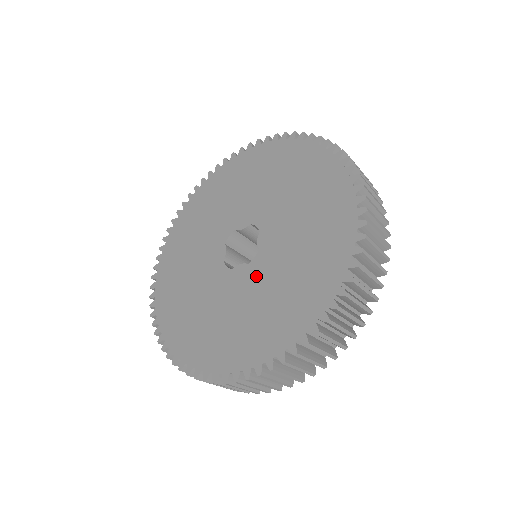
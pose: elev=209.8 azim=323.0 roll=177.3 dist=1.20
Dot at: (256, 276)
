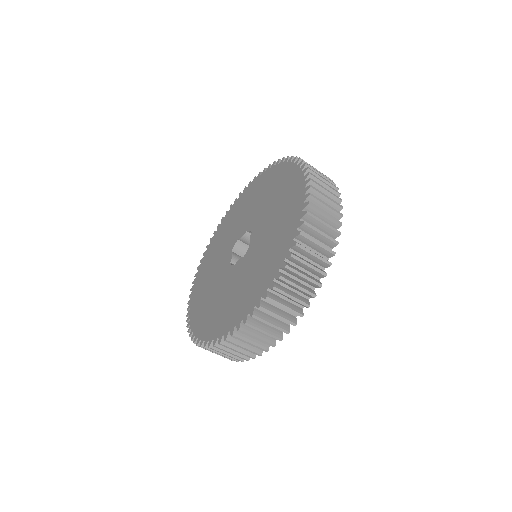
Dot at: (247, 261)
